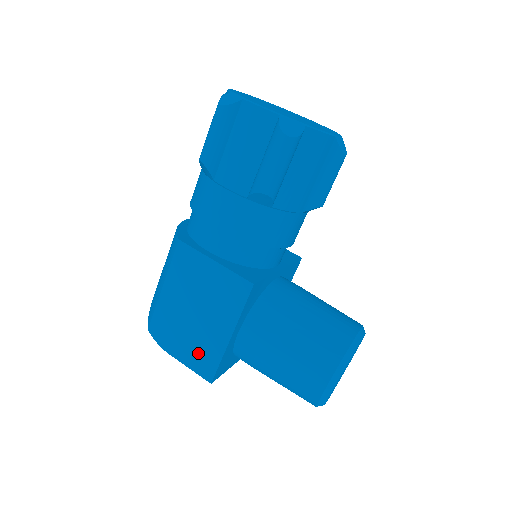
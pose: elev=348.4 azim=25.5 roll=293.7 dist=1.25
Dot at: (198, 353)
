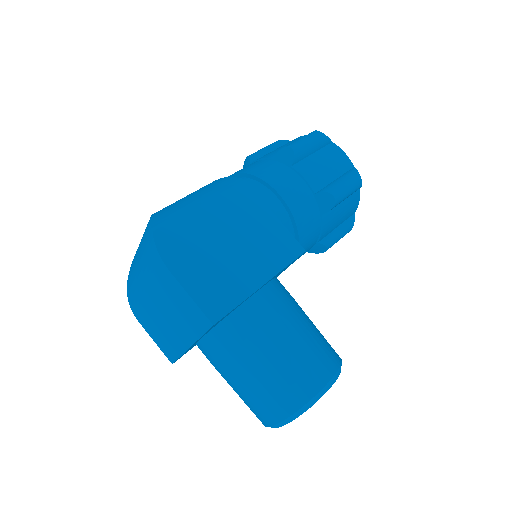
Dot at: (213, 285)
